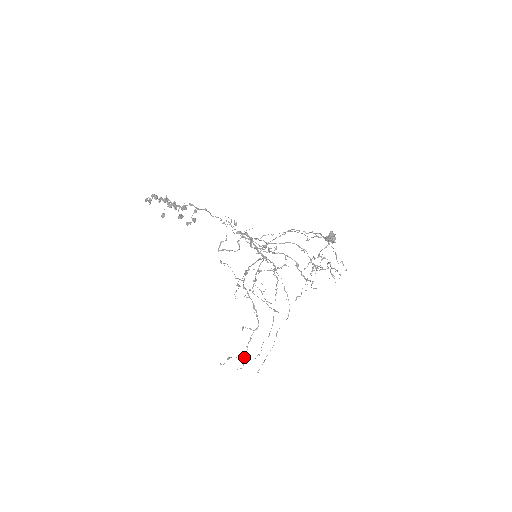
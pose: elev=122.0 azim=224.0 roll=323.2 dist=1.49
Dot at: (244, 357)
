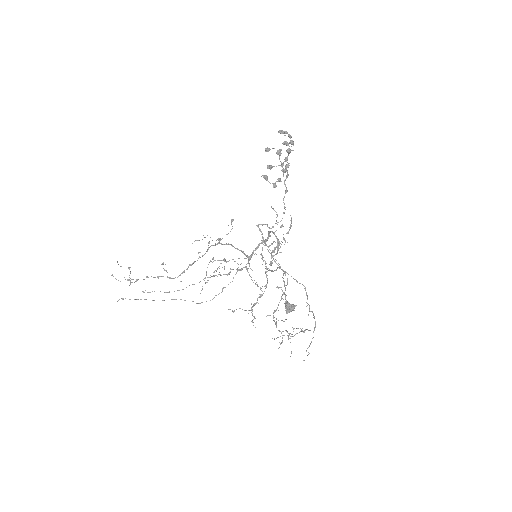
Dot at: occluded
